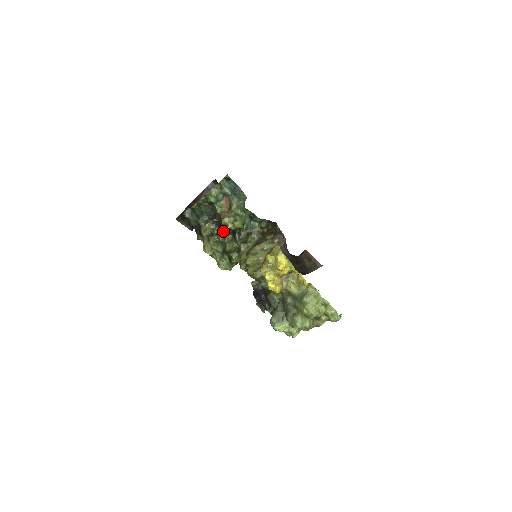
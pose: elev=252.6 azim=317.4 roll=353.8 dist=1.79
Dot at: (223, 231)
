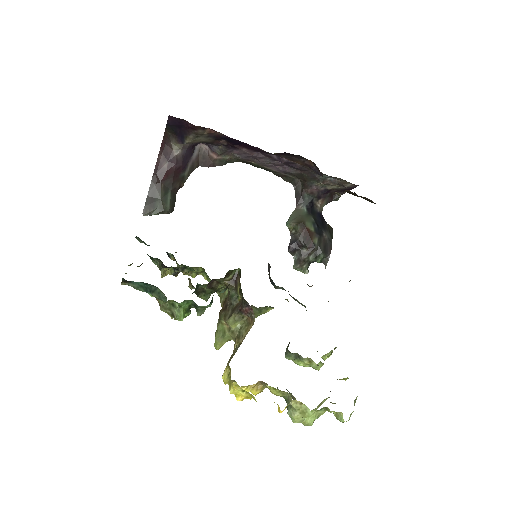
Dot at: occluded
